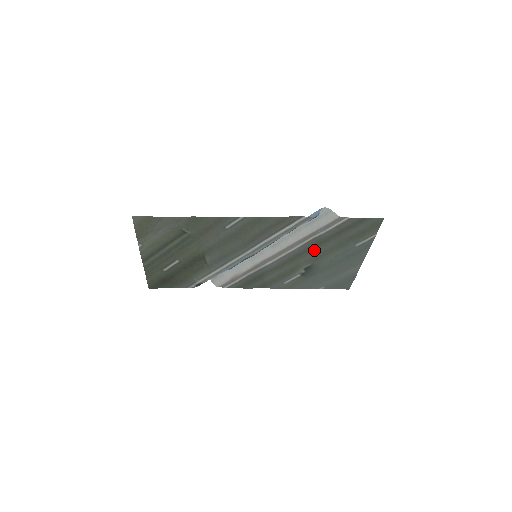
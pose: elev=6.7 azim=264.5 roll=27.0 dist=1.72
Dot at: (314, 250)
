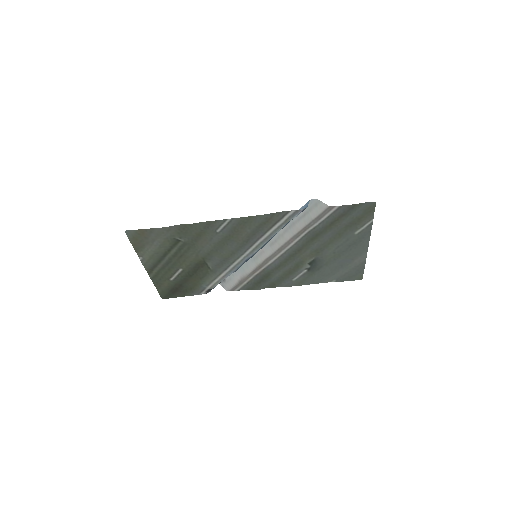
Dot at: (313, 243)
